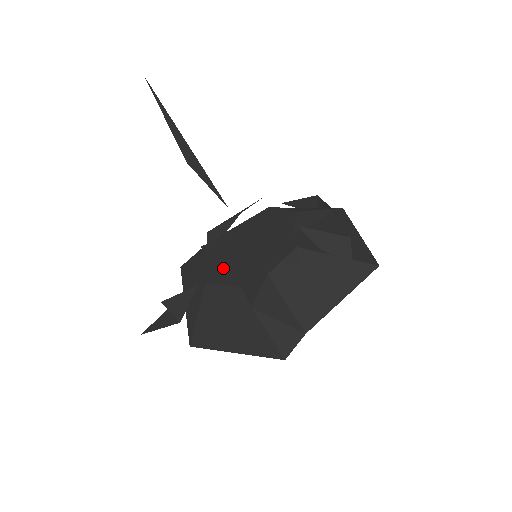
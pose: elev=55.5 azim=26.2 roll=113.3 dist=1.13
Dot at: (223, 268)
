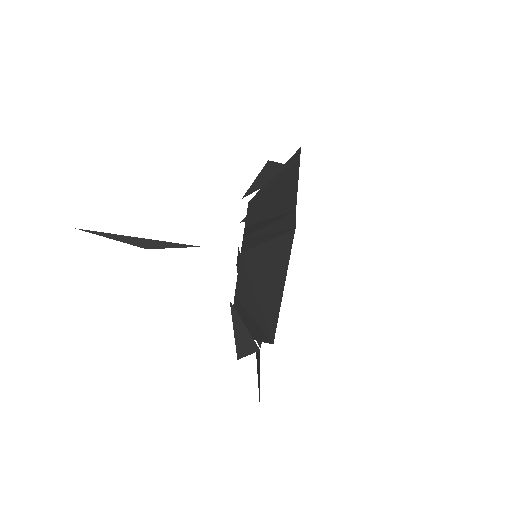
Dot at: occluded
